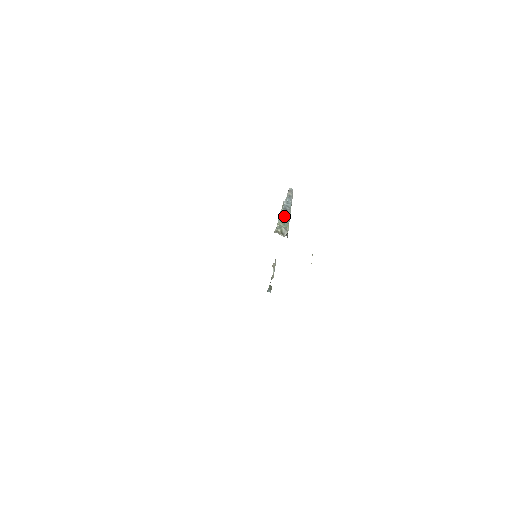
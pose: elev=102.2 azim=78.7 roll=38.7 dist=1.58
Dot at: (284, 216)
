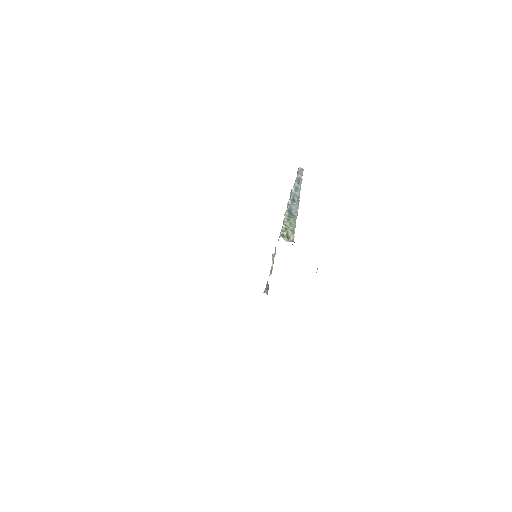
Dot at: (291, 212)
